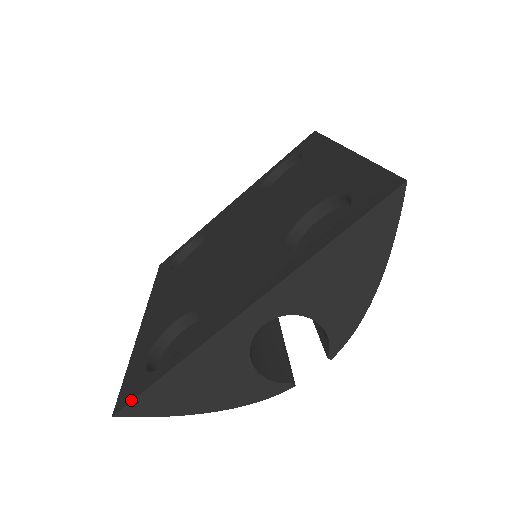
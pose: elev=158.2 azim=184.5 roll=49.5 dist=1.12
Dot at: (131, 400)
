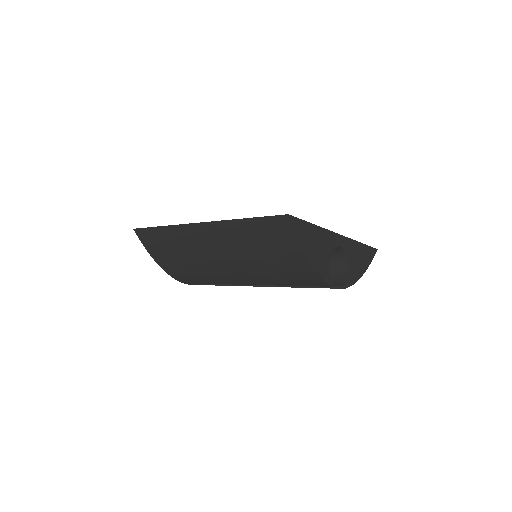
Dot at: (297, 218)
